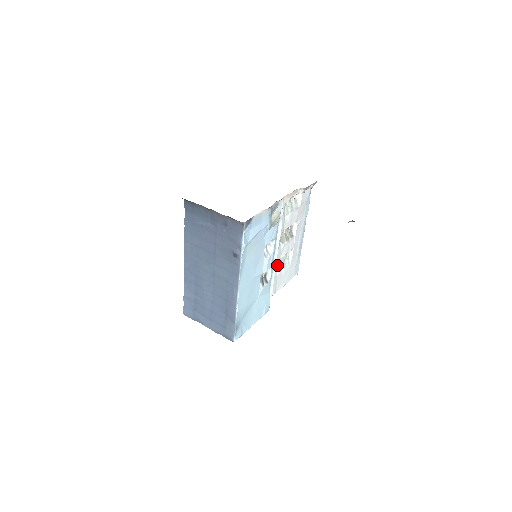
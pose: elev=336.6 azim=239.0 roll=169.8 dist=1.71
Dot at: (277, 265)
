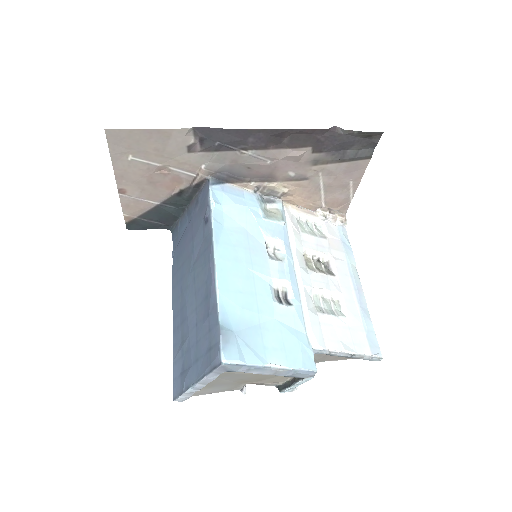
Dot at: (315, 305)
